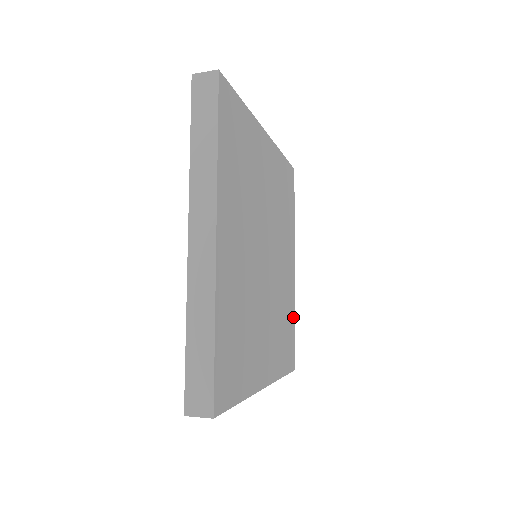
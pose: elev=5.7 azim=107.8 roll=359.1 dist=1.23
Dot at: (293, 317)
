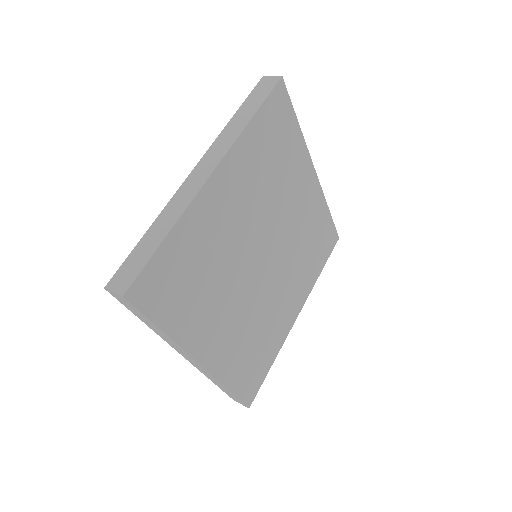
Dot at: (325, 213)
